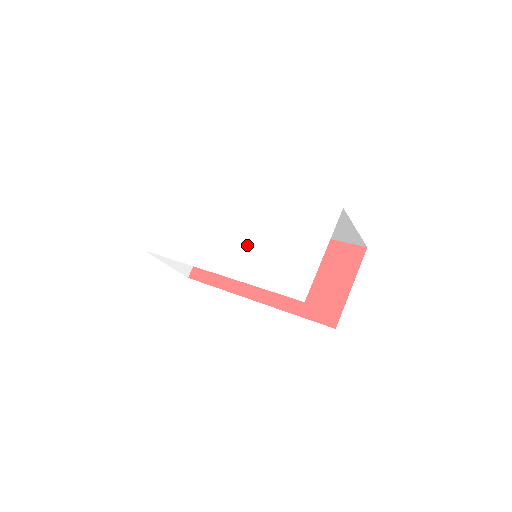
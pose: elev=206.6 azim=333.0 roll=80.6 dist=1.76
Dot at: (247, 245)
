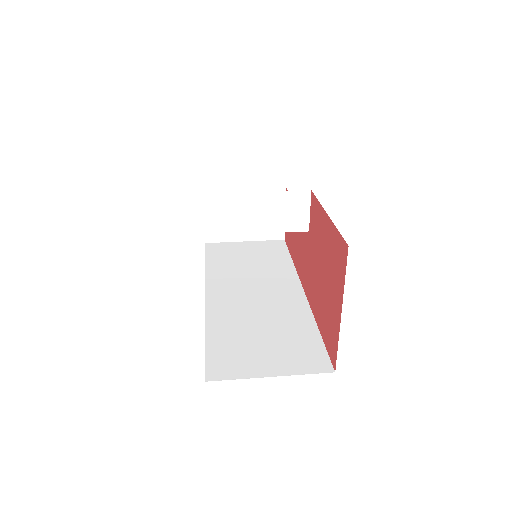
Dot at: occluded
